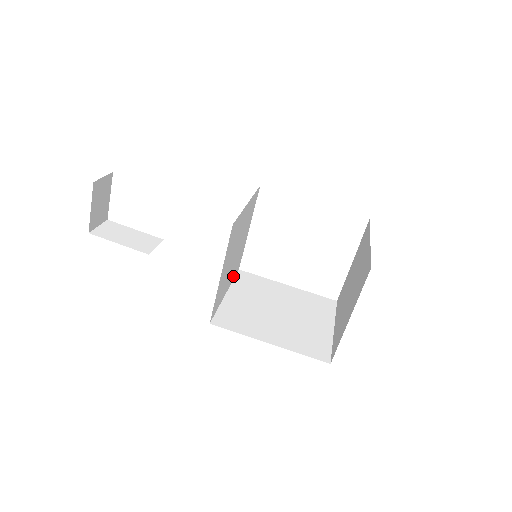
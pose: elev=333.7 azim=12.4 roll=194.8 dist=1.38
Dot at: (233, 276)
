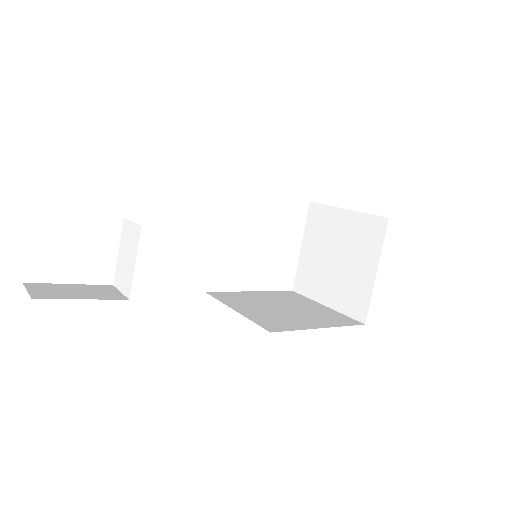
Dot at: occluded
